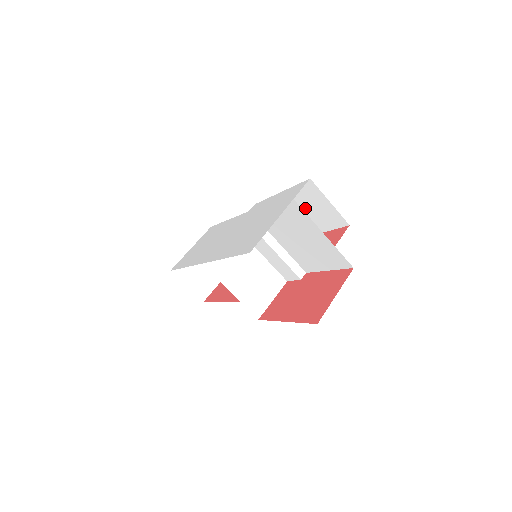
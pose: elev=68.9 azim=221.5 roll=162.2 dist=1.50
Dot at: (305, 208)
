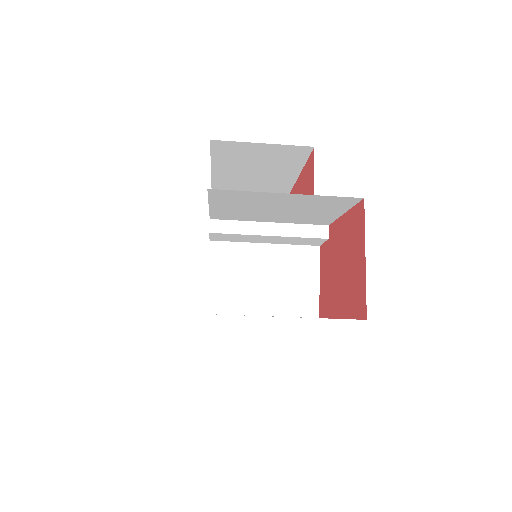
Dot at: (251, 167)
